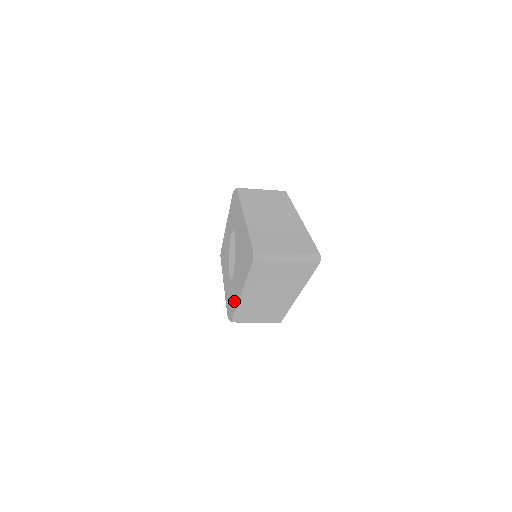
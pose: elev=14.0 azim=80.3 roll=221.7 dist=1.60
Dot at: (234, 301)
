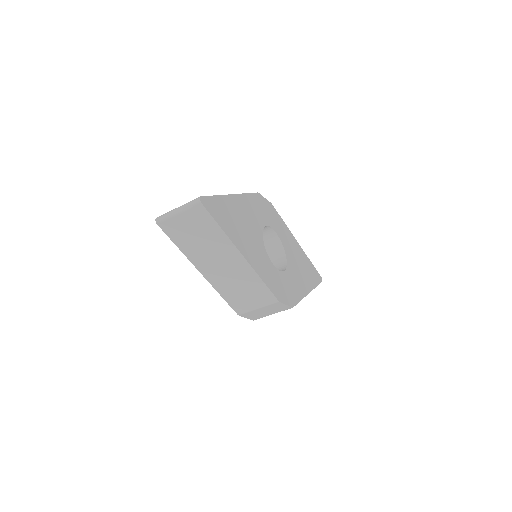
Dot at: occluded
